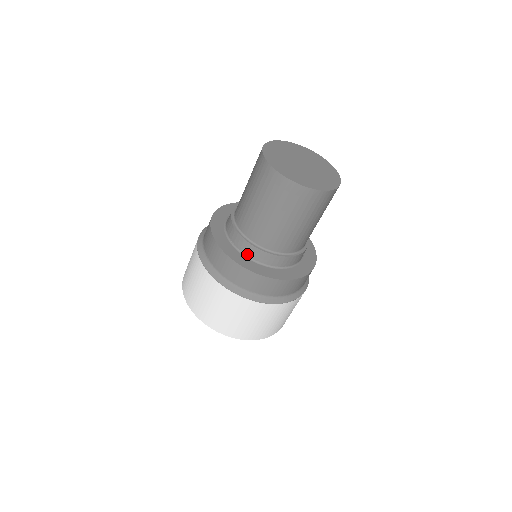
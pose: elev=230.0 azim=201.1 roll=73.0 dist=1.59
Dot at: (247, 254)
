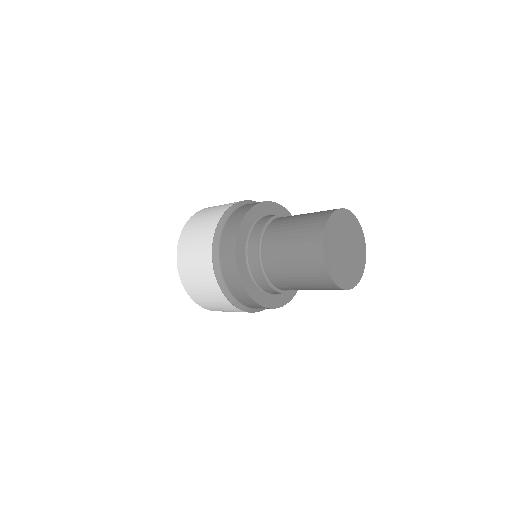
Dot at: (272, 293)
